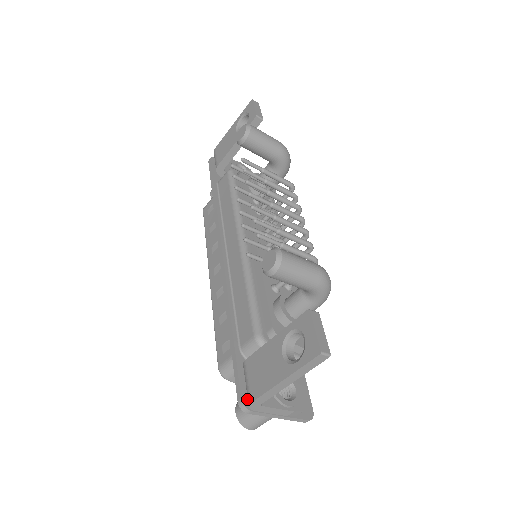
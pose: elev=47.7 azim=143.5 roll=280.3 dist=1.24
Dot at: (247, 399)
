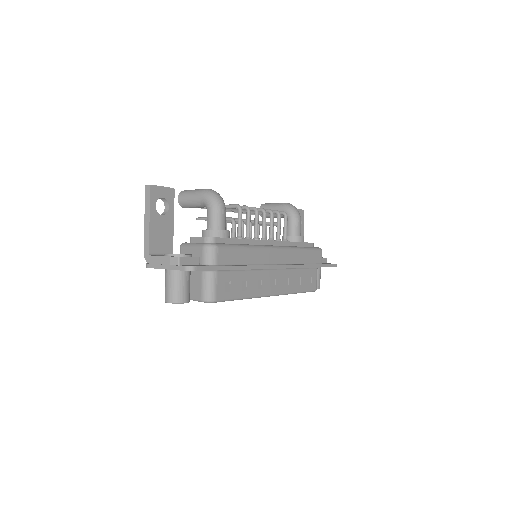
Dot at: occluded
